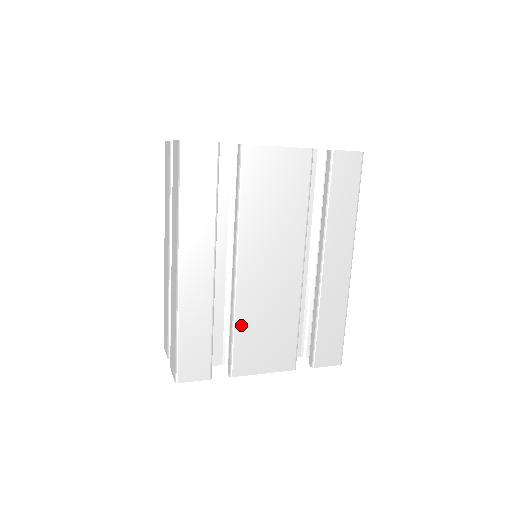
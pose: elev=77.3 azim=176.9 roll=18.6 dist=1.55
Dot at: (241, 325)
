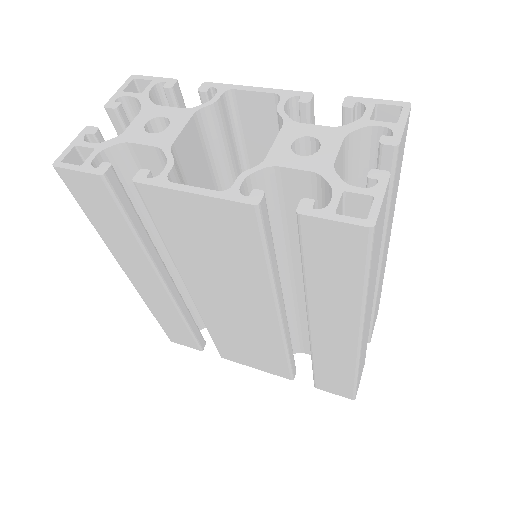
Dot at: (216, 333)
